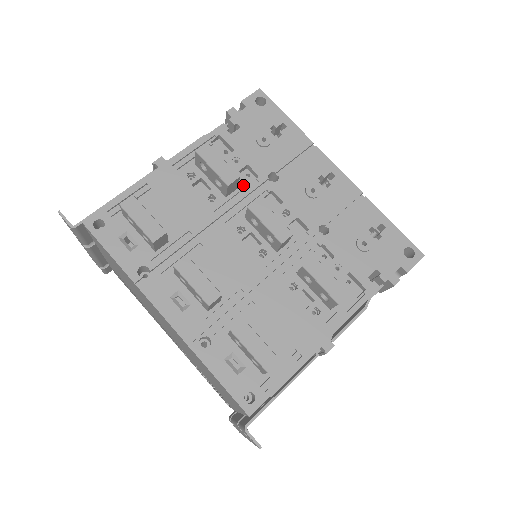
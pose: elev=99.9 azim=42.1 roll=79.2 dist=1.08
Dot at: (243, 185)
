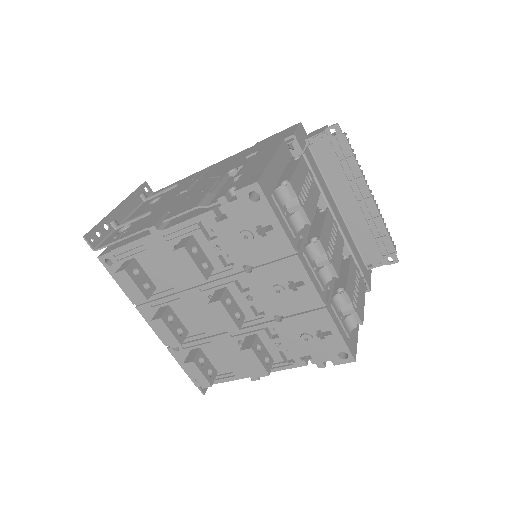
Dot at: (219, 268)
